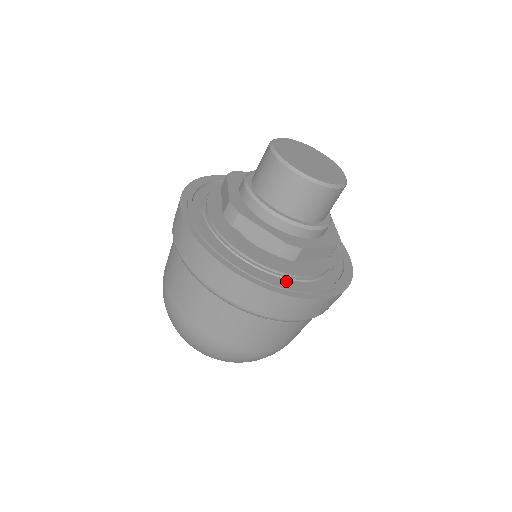
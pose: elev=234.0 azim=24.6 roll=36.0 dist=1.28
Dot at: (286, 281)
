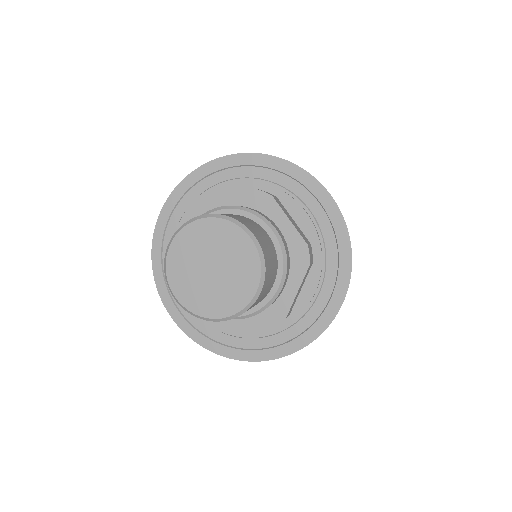
Dot at: (219, 334)
